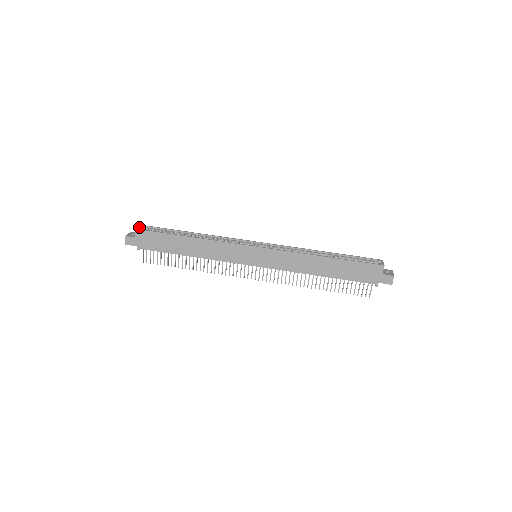
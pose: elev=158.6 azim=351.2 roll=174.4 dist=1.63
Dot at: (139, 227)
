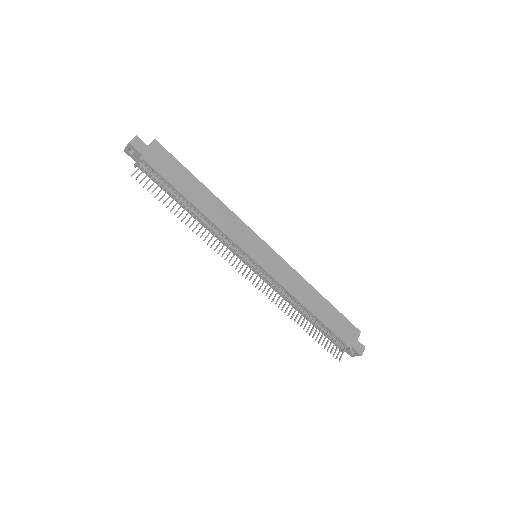
Dot at: occluded
